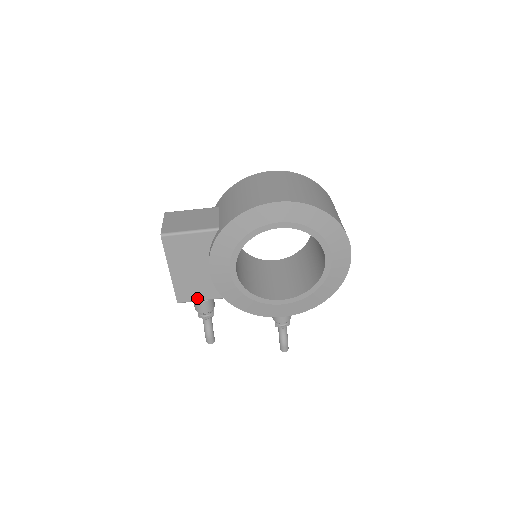
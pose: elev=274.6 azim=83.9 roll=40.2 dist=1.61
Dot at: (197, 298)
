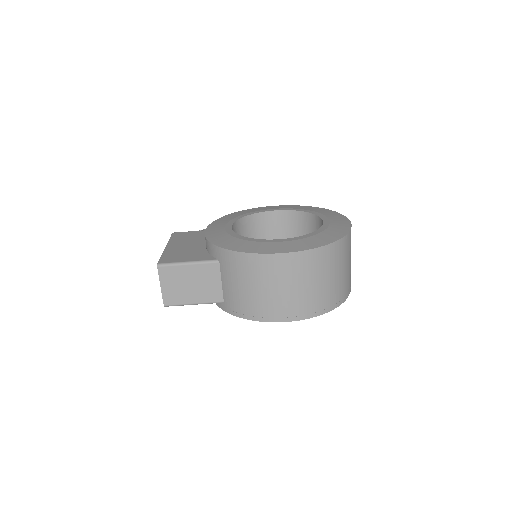
Dot at: occluded
